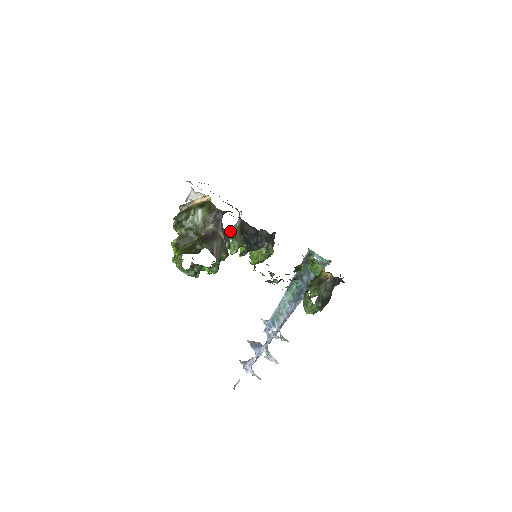
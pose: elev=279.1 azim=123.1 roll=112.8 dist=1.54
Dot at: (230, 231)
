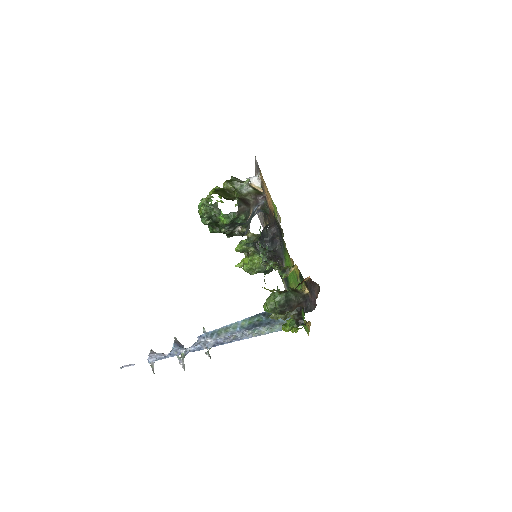
Dot at: occluded
